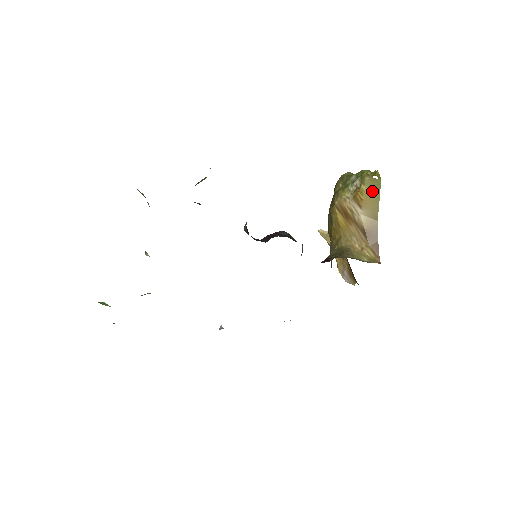
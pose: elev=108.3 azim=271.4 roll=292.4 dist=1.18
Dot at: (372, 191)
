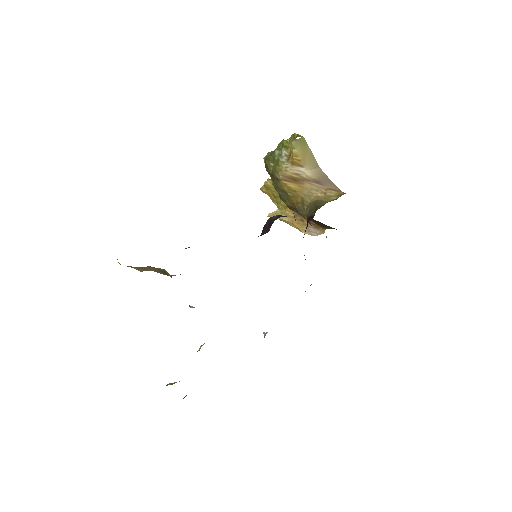
Dot at: (303, 149)
